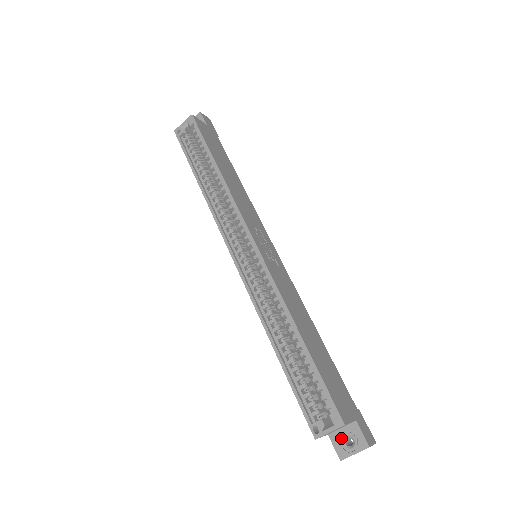
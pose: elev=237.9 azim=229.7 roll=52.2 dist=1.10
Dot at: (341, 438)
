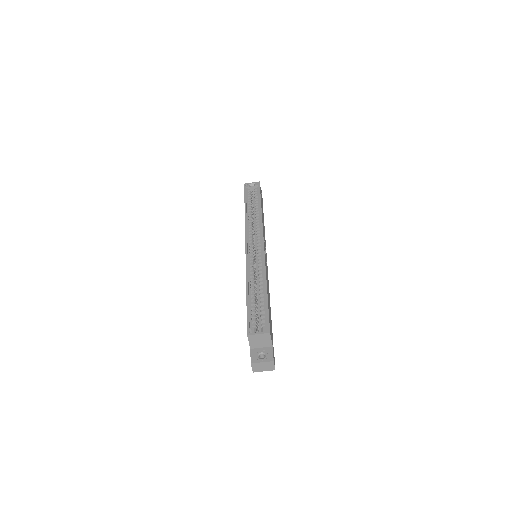
Dot at: (258, 352)
